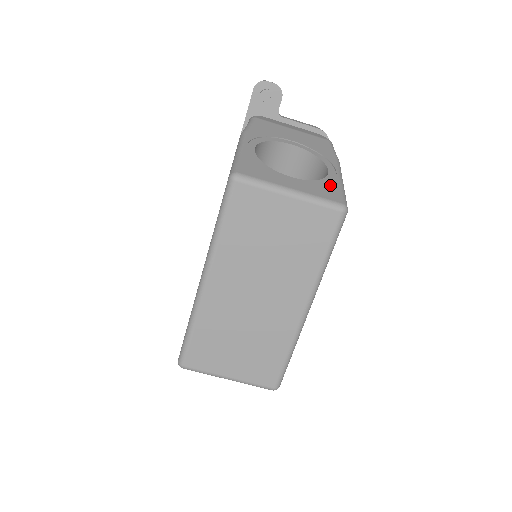
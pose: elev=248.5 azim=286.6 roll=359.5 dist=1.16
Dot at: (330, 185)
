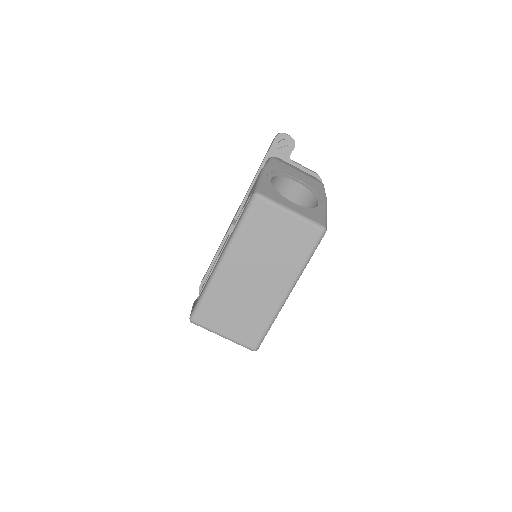
Dot at: (318, 213)
